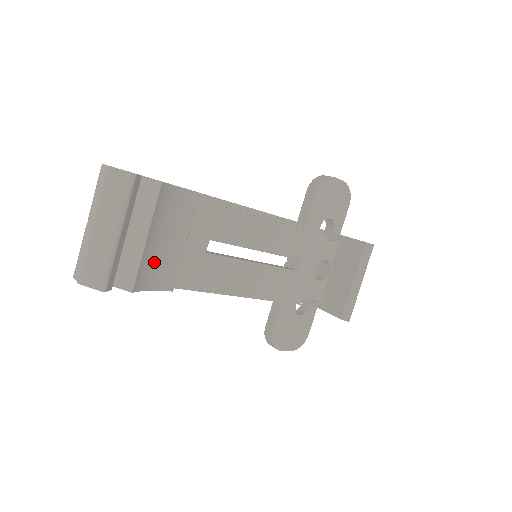
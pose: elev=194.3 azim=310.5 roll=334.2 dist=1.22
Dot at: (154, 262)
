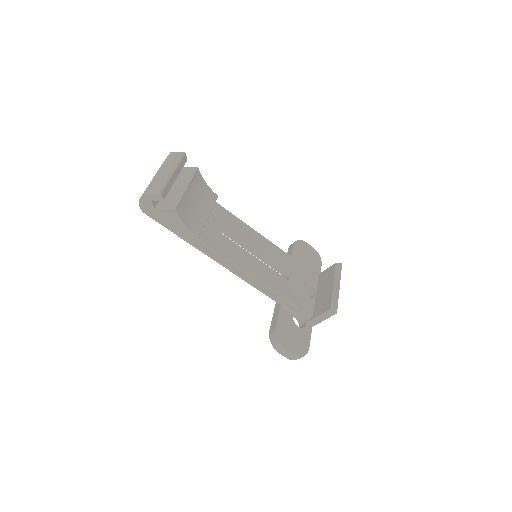
Dot at: (189, 210)
